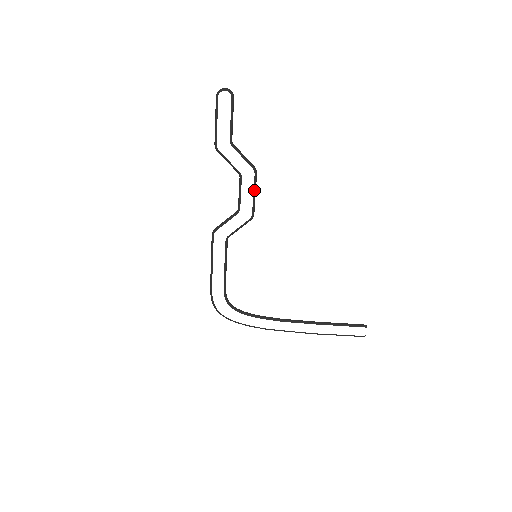
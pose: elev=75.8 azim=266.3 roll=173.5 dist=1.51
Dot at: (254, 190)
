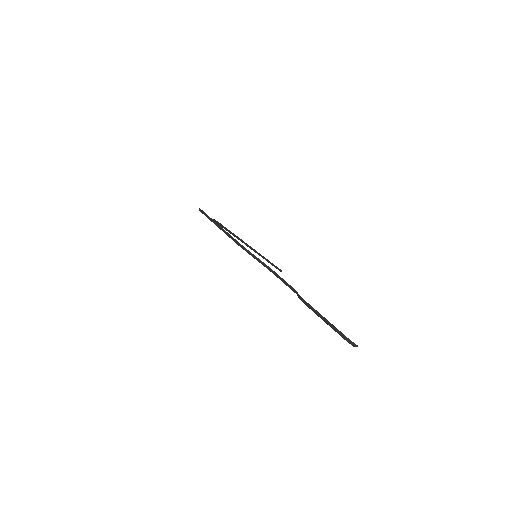
Dot at: occluded
